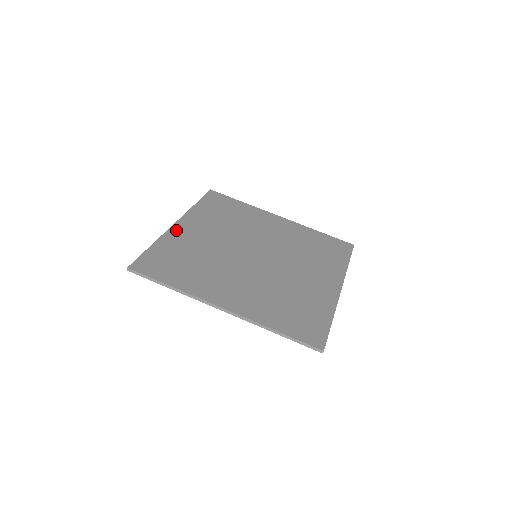
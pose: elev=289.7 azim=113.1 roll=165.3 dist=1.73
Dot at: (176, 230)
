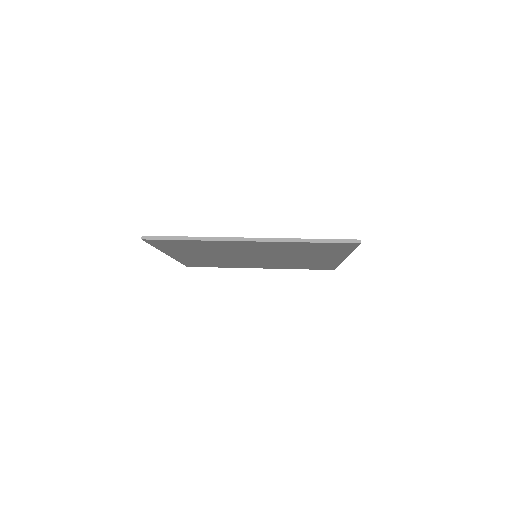
Dot at: occluded
